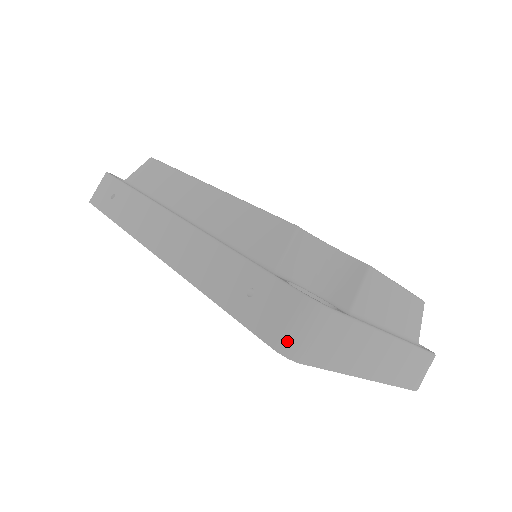
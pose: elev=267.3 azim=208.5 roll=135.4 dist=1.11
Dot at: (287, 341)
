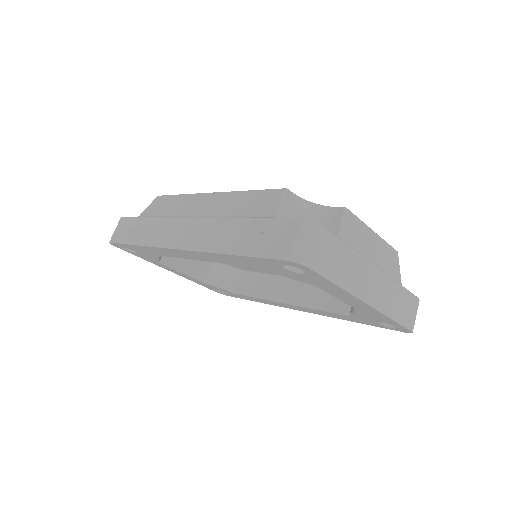
Dot at: (296, 251)
